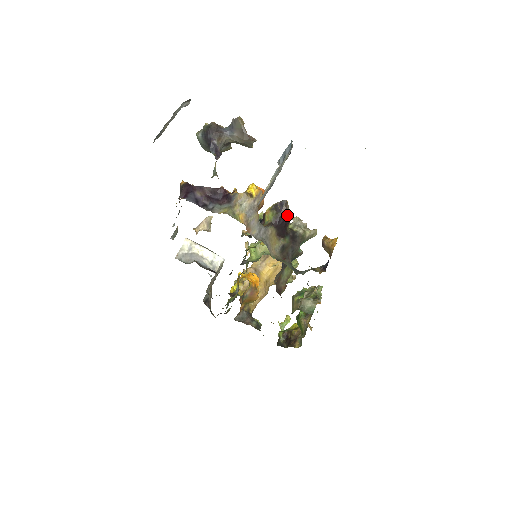
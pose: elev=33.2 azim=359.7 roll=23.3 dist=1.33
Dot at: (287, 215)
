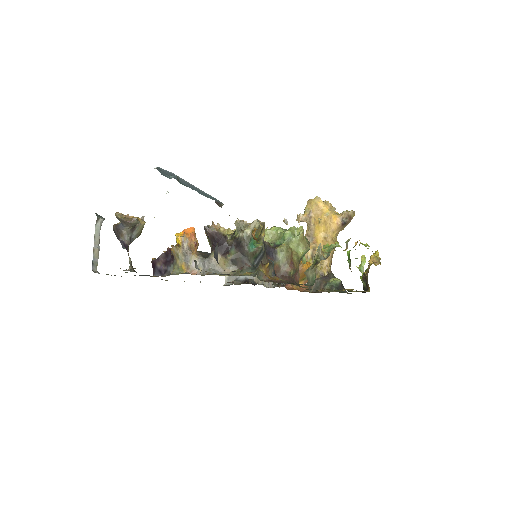
Dot at: (216, 235)
